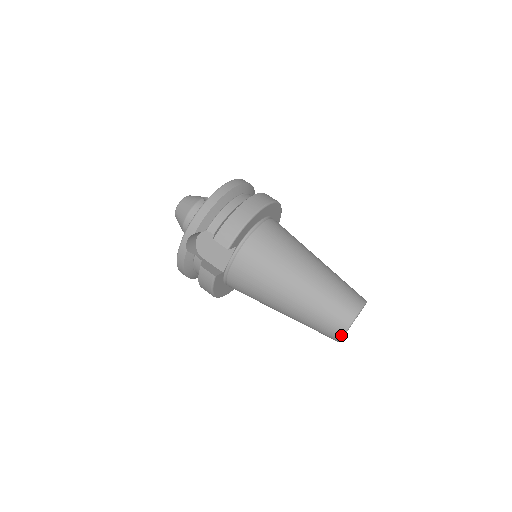
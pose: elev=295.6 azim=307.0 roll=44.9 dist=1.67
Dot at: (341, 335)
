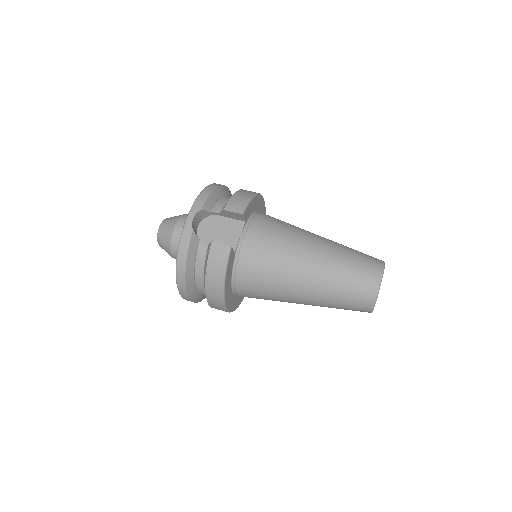
Dot at: (377, 287)
